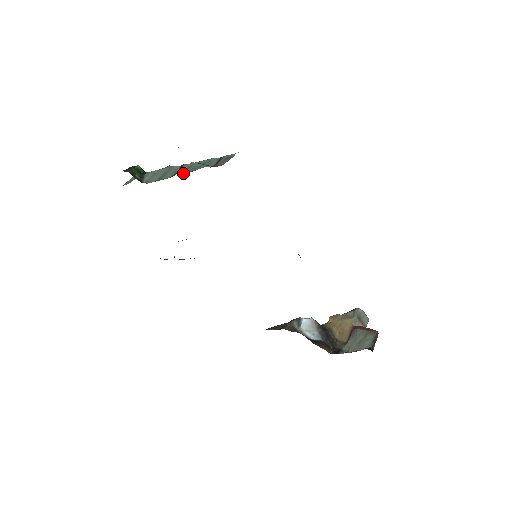
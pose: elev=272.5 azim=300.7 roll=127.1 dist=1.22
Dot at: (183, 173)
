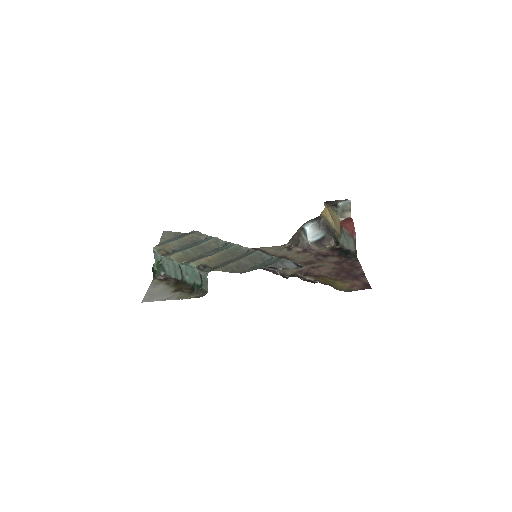
Dot at: (188, 281)
